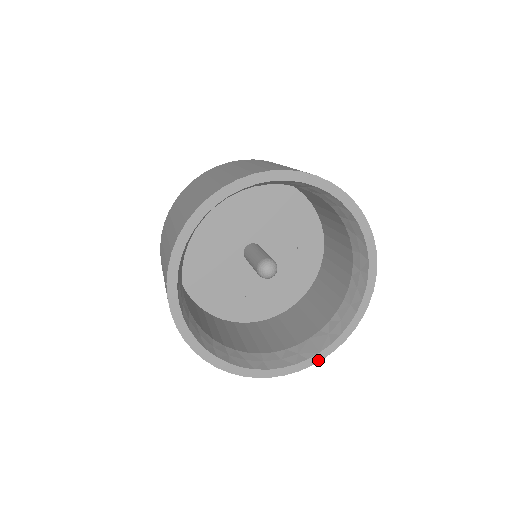
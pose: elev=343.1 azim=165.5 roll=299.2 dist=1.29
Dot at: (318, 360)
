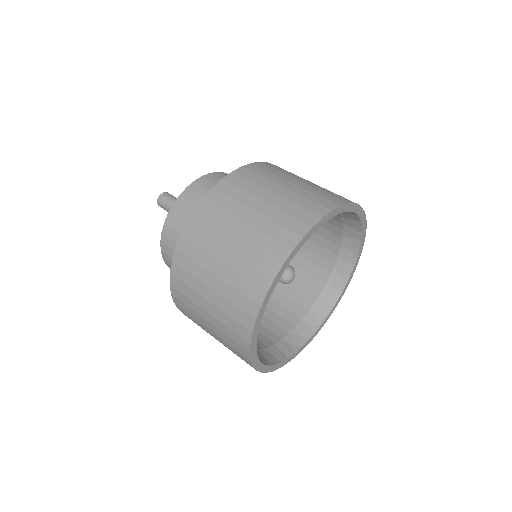
Dot at: occluded
